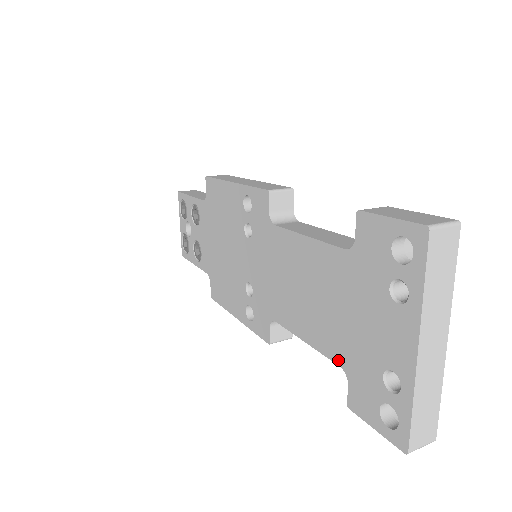
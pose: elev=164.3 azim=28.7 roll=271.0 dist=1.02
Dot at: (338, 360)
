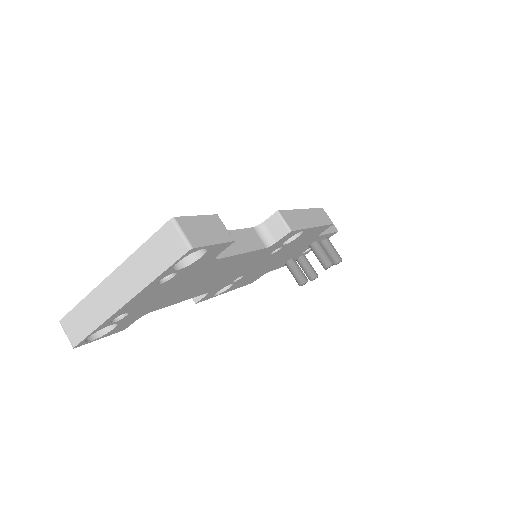
Dot at: occluded
